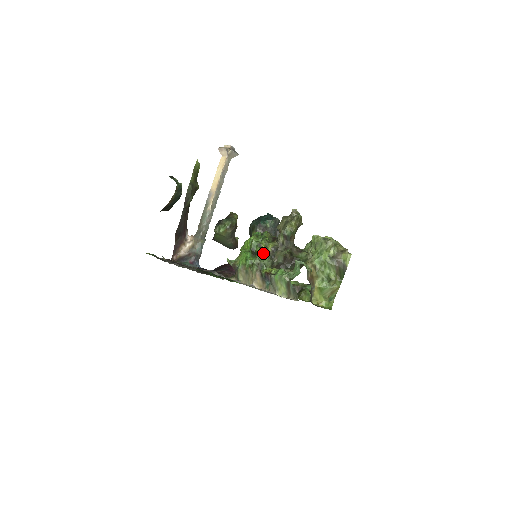
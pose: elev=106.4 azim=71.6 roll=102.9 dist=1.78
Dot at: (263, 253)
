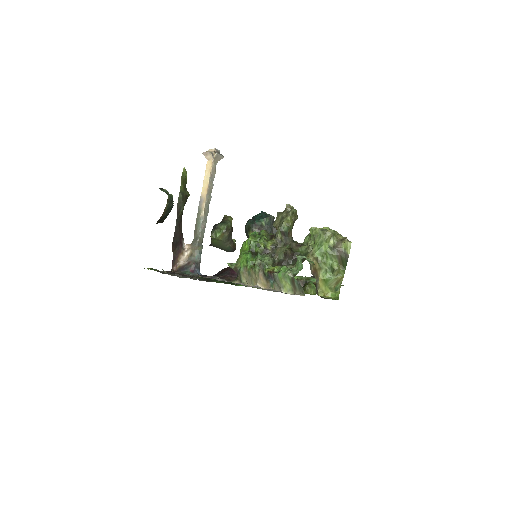
Dot at: (263, 252)
